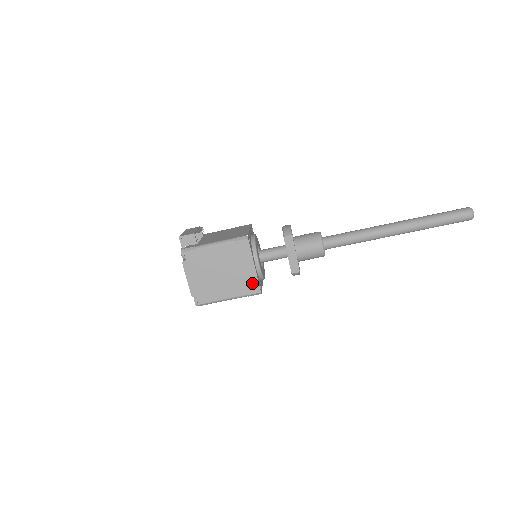
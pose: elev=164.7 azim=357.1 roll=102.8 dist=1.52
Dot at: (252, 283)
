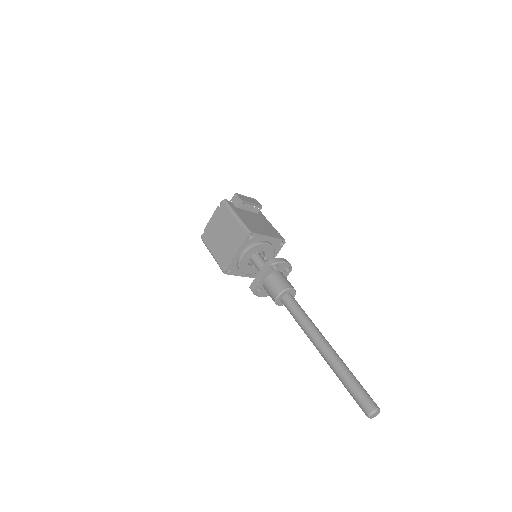
Dot at: (226, 261)
